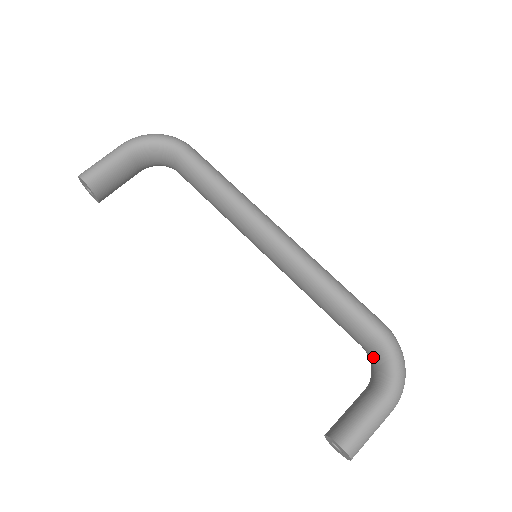
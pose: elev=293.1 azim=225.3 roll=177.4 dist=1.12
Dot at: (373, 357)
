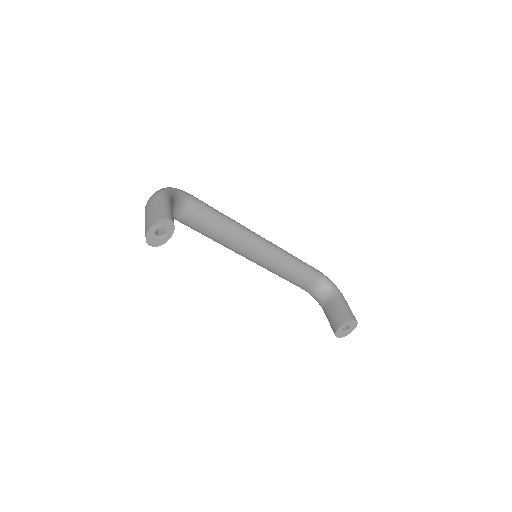
Dot at: (321, 287)
